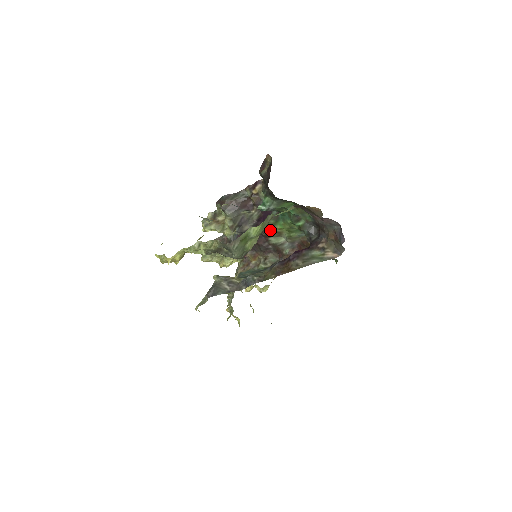
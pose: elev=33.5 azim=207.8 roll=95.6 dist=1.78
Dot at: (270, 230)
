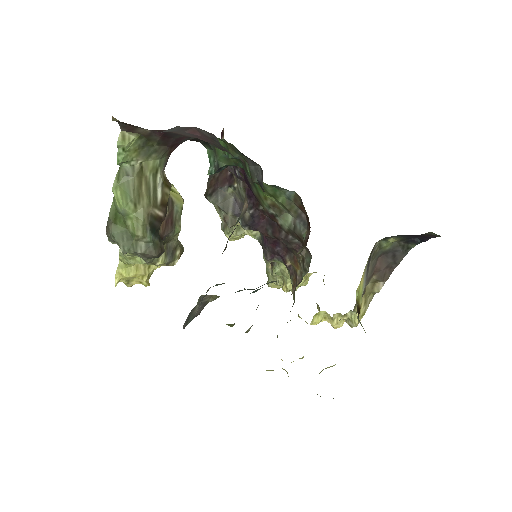
Dot at: (266, 206)
